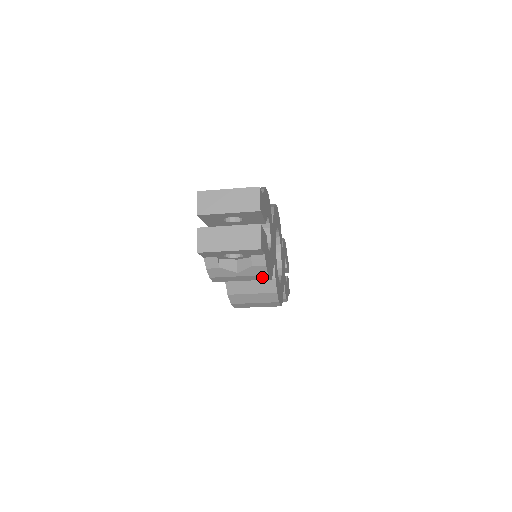
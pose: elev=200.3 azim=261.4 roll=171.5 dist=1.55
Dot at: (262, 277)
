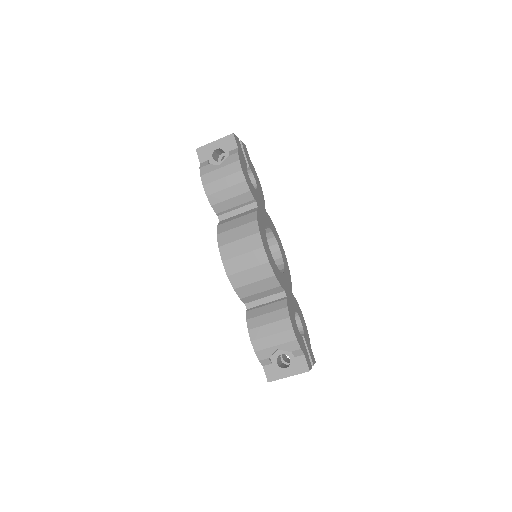
Dot at: (236, 166)
